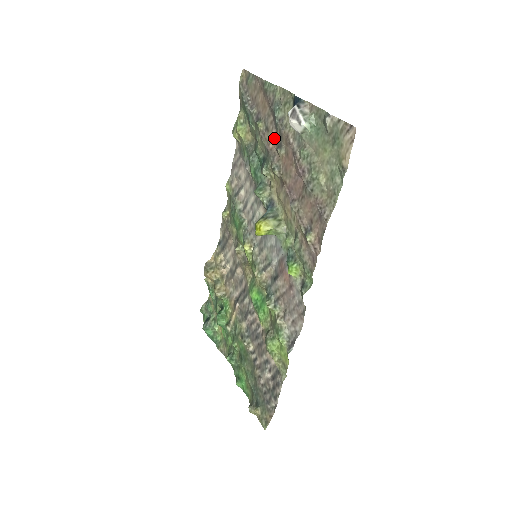
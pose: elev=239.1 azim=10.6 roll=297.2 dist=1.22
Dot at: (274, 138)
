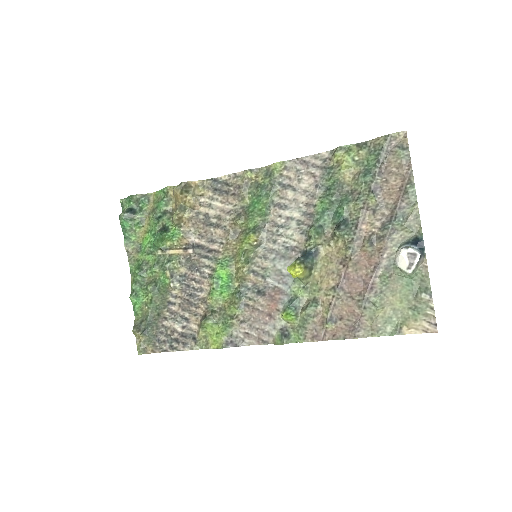
Dot at: (373, 228)
